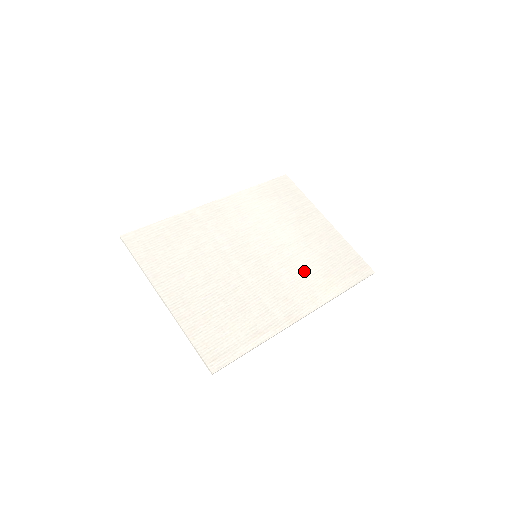
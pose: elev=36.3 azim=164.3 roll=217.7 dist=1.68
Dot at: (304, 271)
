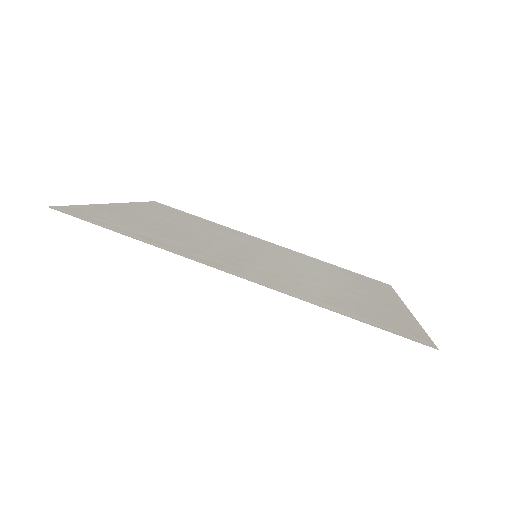
Dot at: (301, 282)
